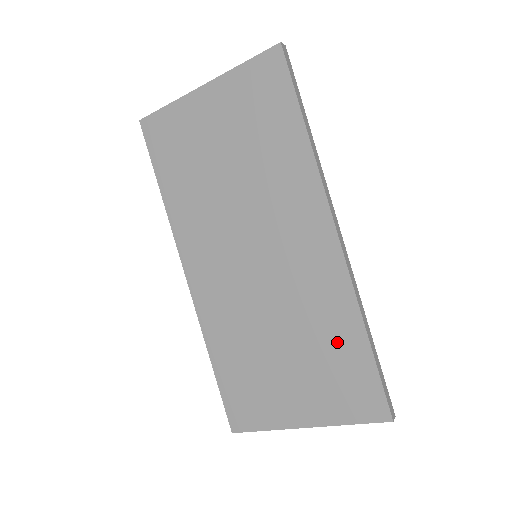
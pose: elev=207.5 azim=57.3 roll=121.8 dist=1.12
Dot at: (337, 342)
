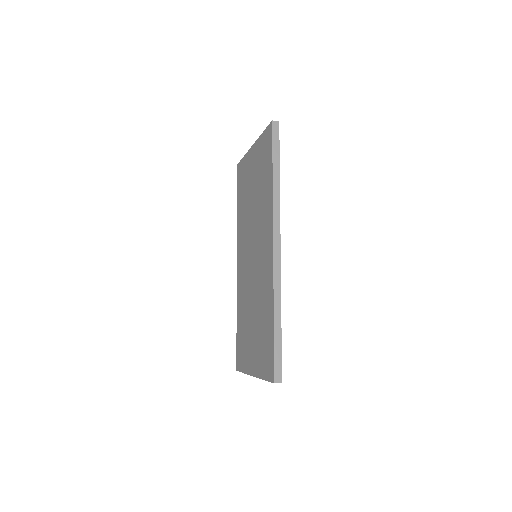
Dot at: (266, 320)
